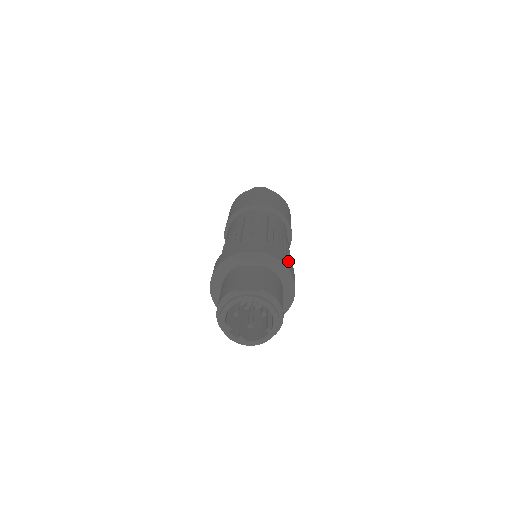
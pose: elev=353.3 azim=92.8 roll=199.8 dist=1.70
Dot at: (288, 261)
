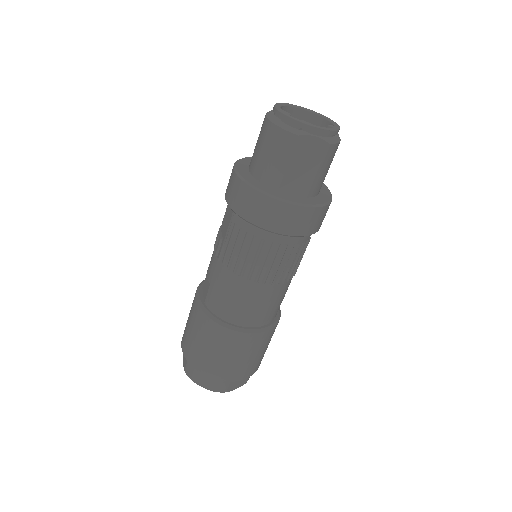
Dot at: occluded
